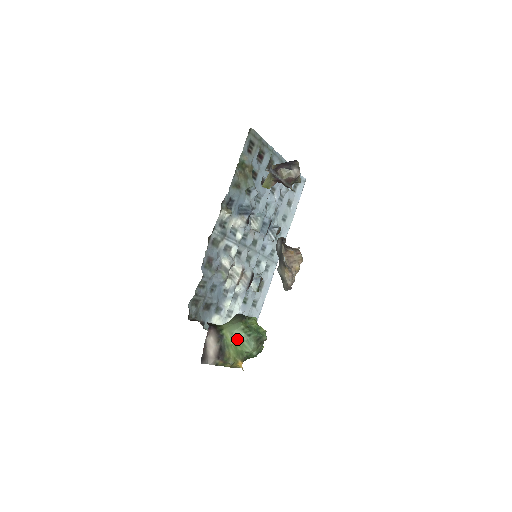
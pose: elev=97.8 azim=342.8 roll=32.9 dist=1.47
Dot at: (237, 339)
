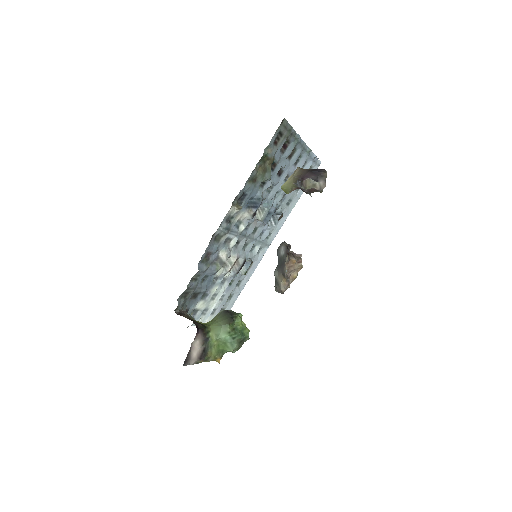
Dot at: (221, 340)
